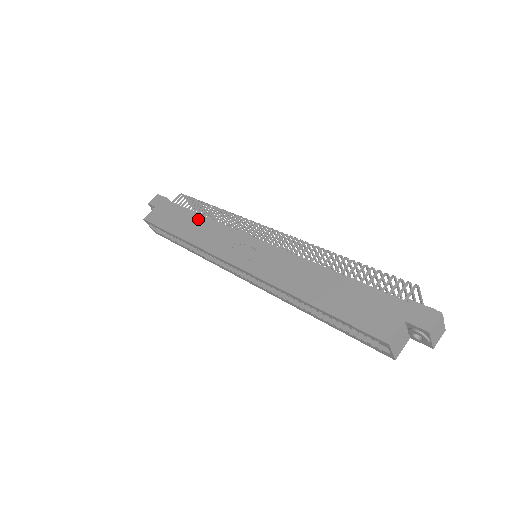
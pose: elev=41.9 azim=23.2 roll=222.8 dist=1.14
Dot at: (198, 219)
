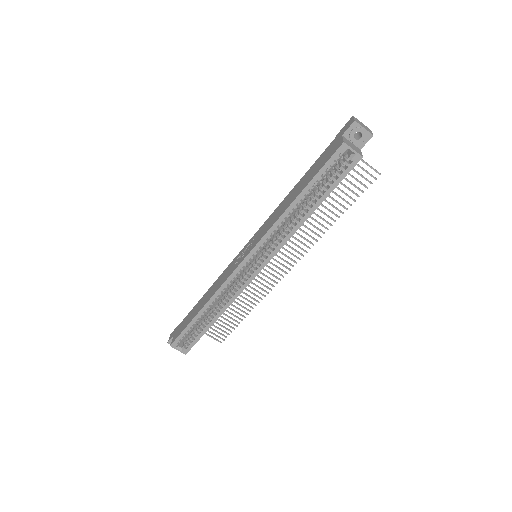
Dot at: (206, 294)
